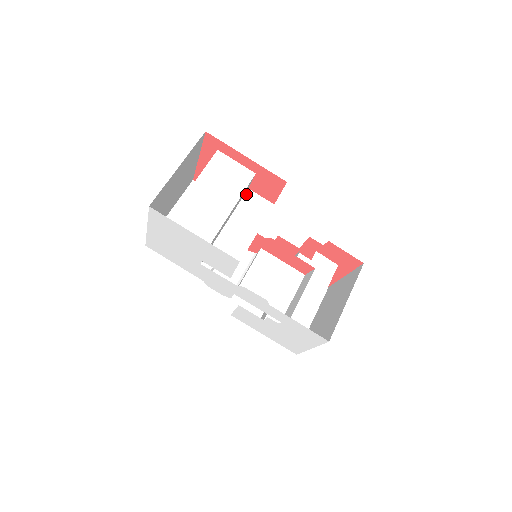
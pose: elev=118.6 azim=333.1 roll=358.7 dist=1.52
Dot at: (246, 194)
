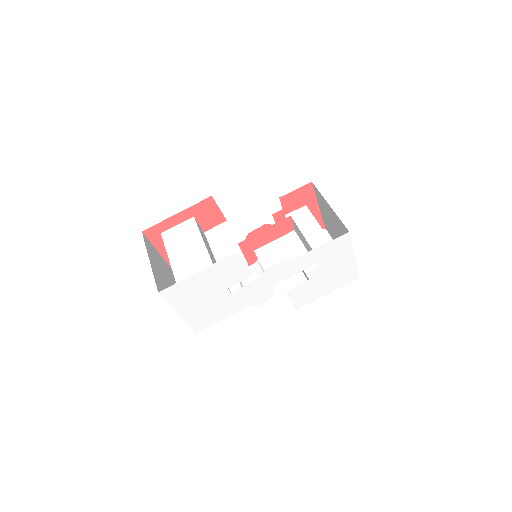
Dot at: (206, 236)
